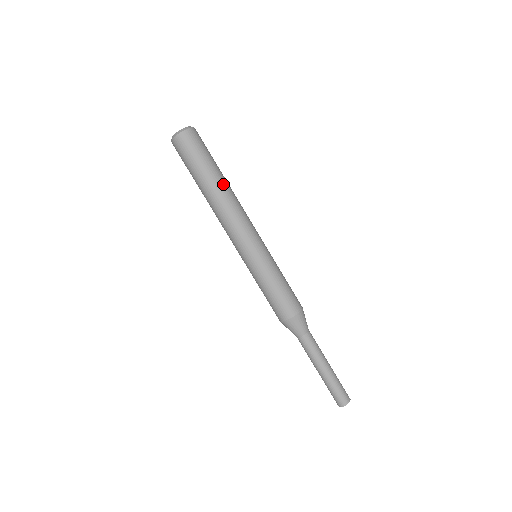
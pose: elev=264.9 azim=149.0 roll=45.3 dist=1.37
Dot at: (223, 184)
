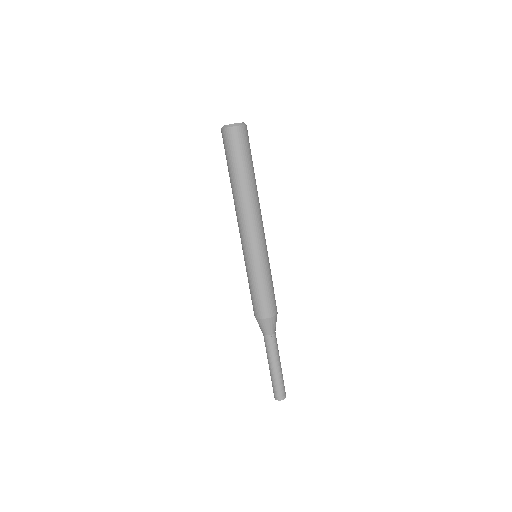
Dot at: (256, 185)
